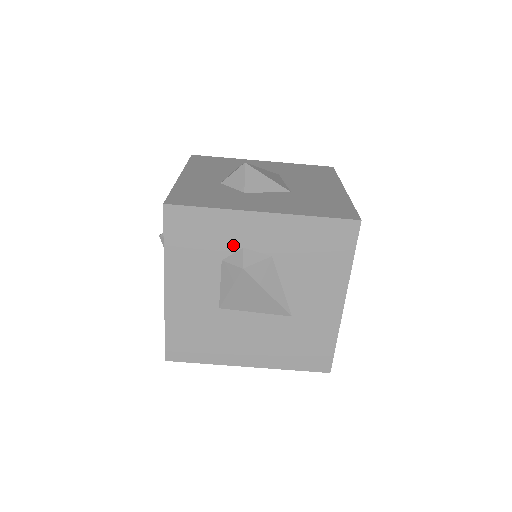
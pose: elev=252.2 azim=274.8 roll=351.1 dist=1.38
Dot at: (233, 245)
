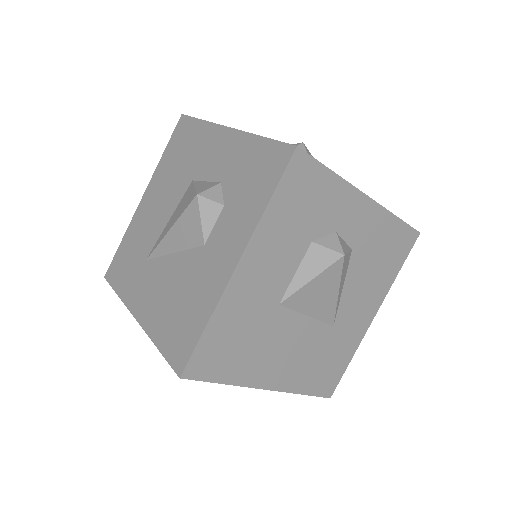
Dot at: (330, 226)
